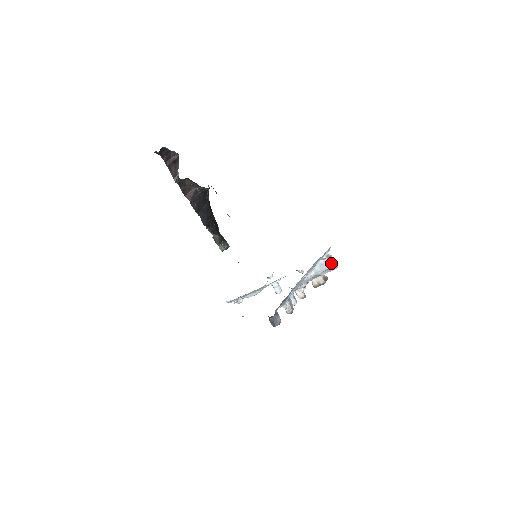
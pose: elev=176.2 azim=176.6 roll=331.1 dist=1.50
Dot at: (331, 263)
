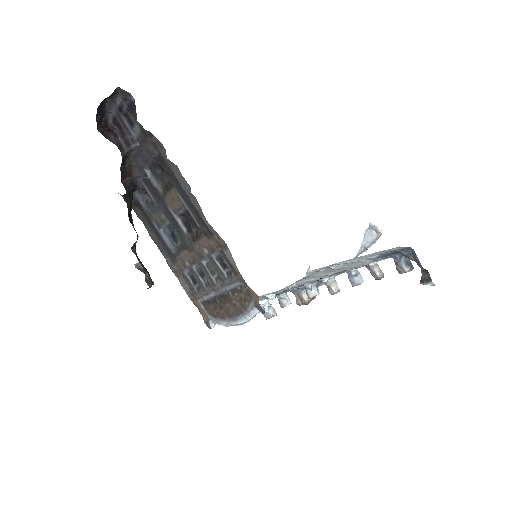
Dot at: (374, 234)
